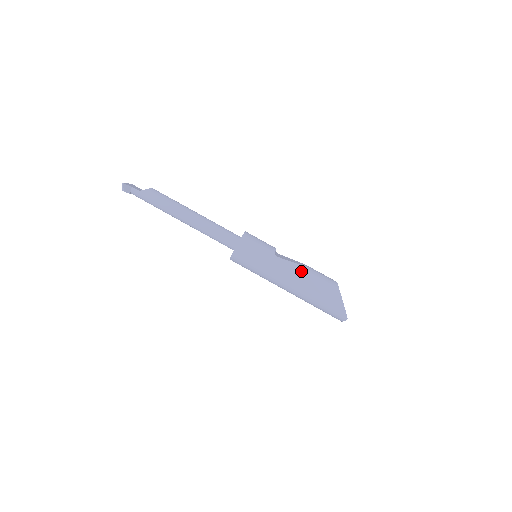
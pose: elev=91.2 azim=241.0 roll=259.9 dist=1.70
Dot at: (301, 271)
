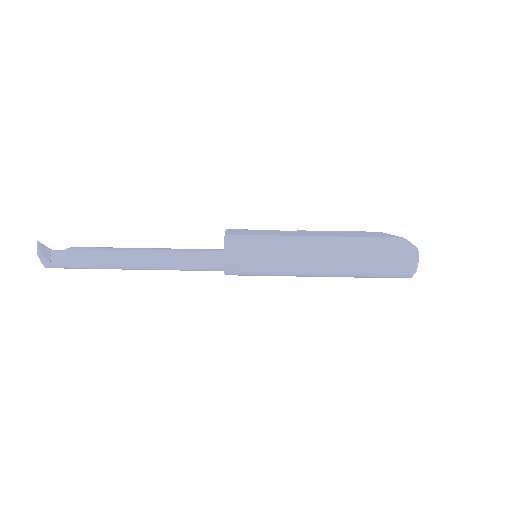
Dot at: (322, 232)
